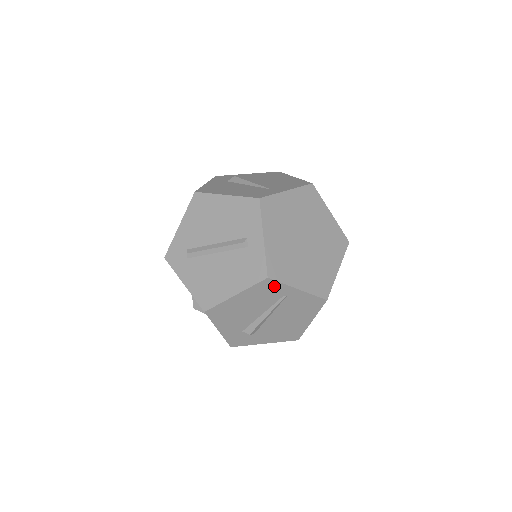
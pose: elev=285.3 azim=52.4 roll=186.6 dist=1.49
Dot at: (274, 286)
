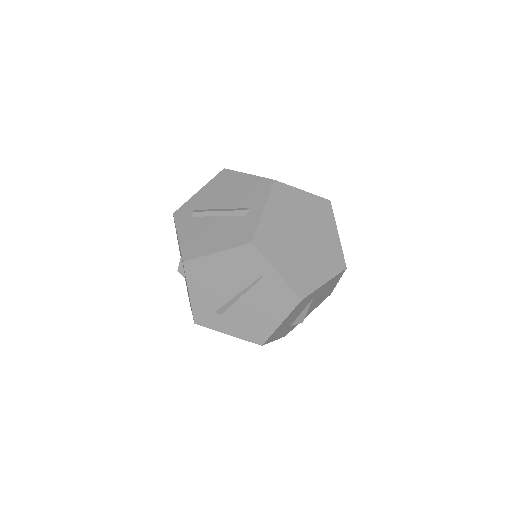
Dot at: (255, 257)
